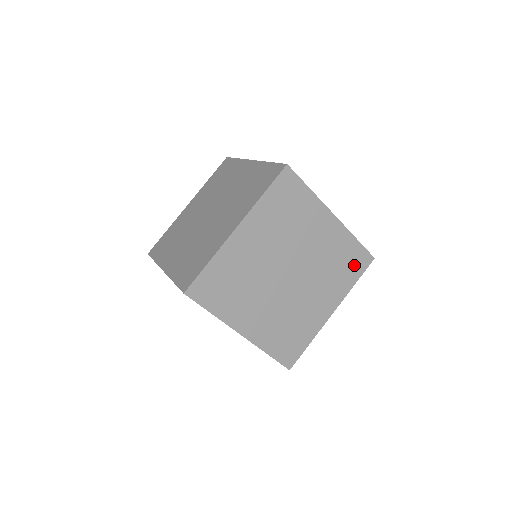
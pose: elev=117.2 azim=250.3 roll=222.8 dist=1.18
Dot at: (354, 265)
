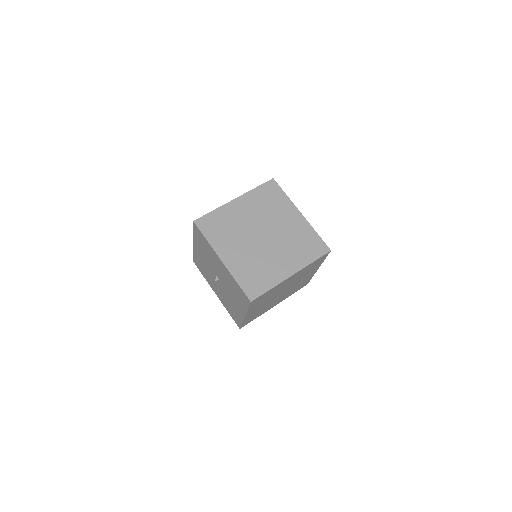
Dot at: (314, 249)
